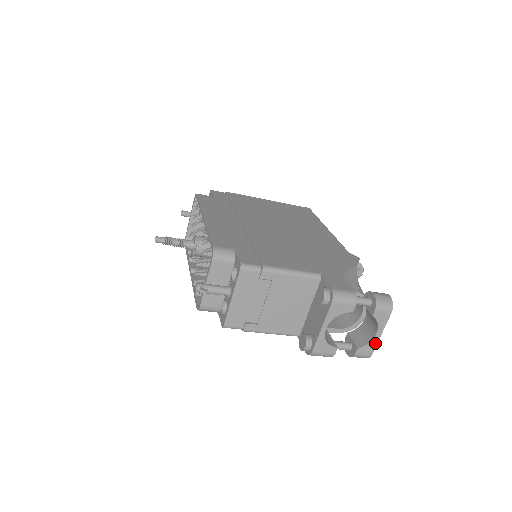
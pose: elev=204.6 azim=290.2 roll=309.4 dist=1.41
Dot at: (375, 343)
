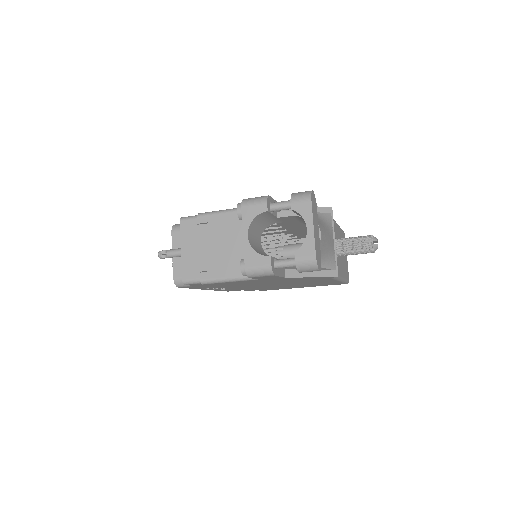
Dot at: (312, 241)
